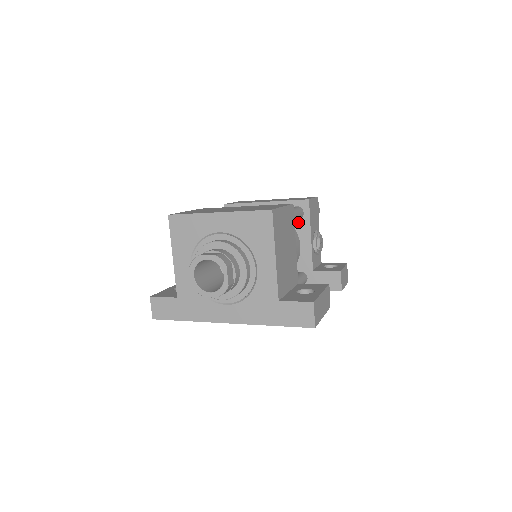
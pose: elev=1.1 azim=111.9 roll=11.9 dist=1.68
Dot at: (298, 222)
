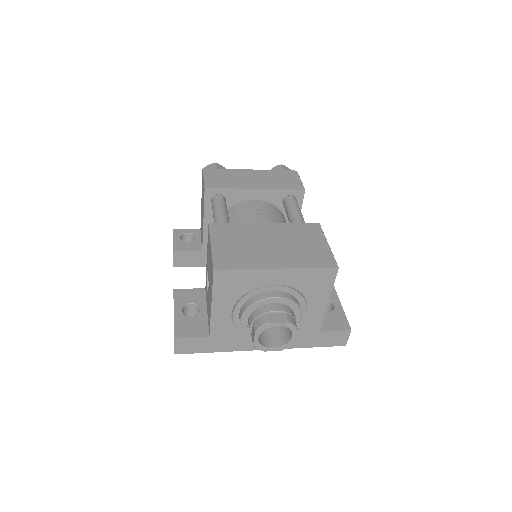
Dot at: occluded
